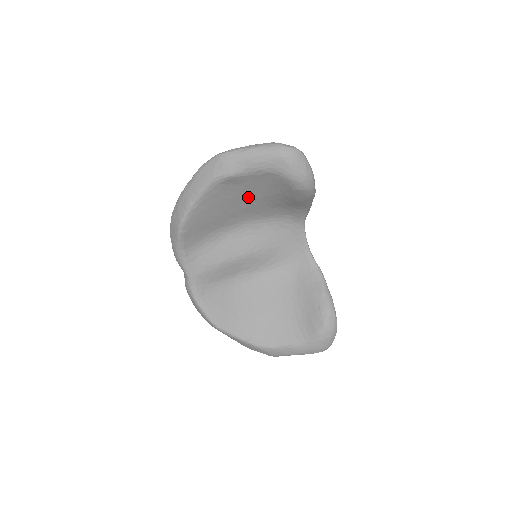
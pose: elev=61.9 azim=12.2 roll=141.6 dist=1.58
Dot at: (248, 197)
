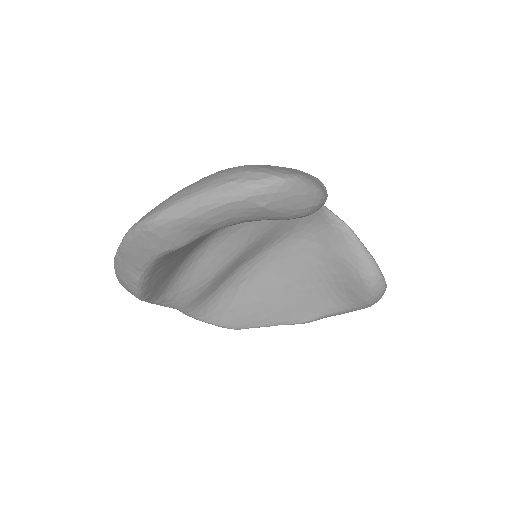
Dot at: occluded
